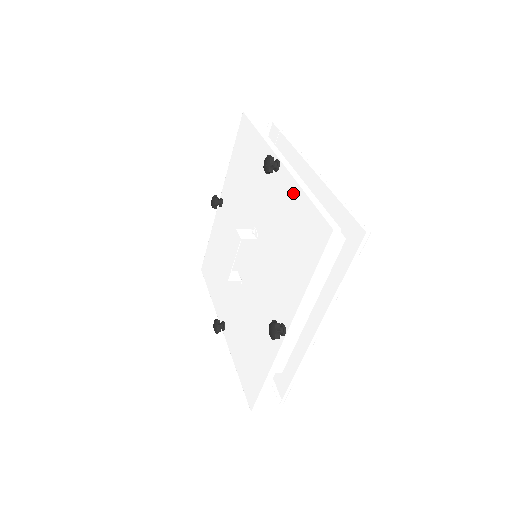
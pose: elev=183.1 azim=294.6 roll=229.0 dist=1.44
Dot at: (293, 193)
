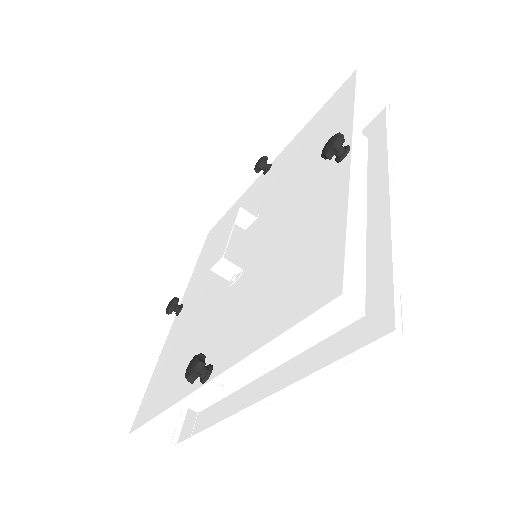
Dot at: (297, 138)
